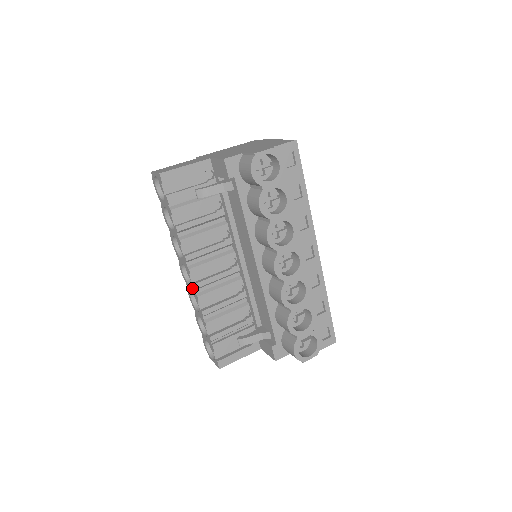
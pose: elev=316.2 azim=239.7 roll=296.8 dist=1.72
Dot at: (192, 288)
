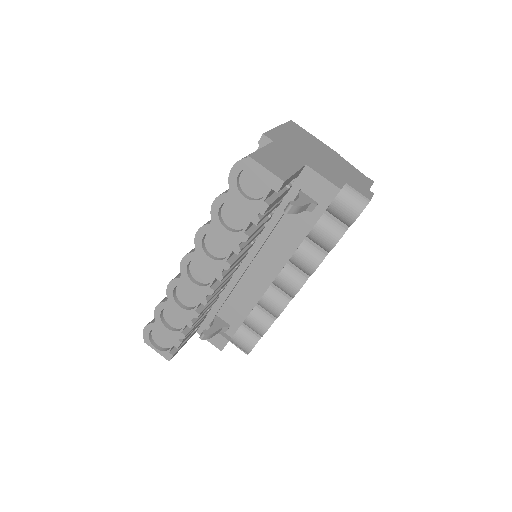
Dot at: (202, 290)
